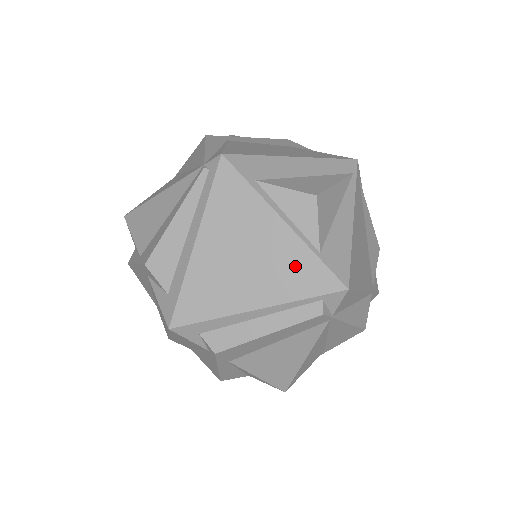
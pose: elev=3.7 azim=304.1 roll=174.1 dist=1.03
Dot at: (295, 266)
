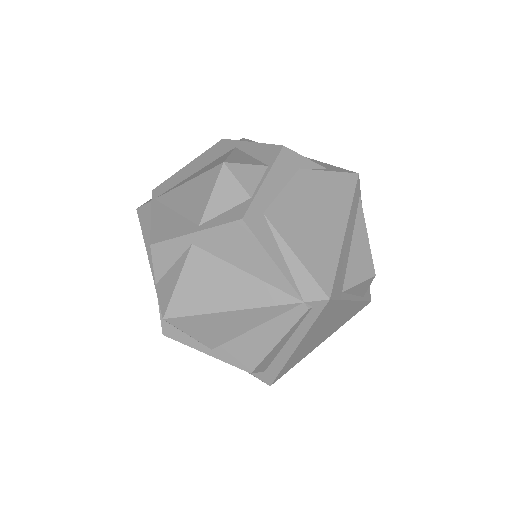
Dot at: (350, 313)
